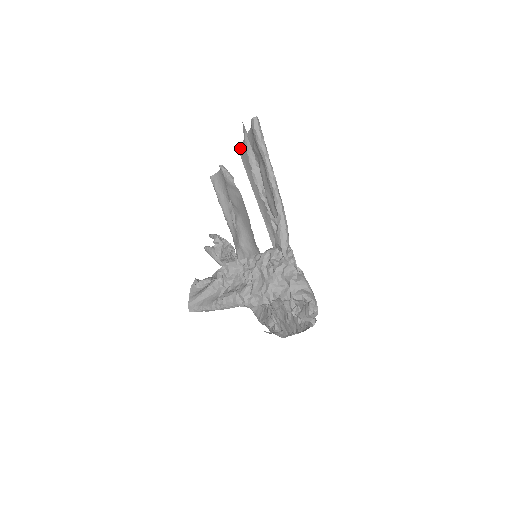
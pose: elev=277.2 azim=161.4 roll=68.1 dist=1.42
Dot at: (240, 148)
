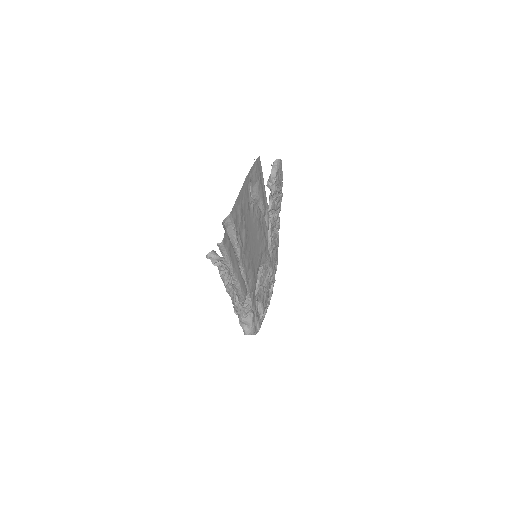
Dot at: (238, 210)
